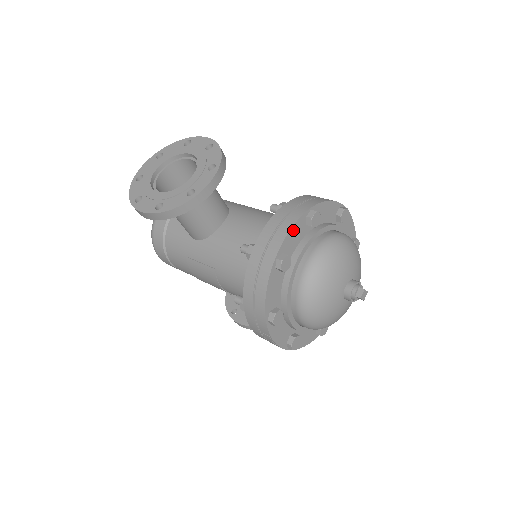
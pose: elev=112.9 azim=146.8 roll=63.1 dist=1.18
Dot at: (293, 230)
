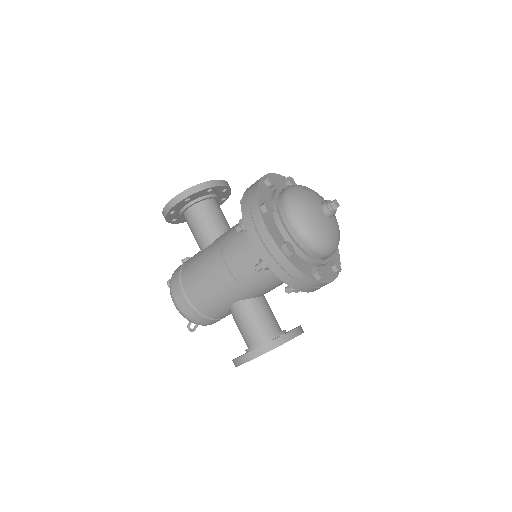
Dot at: (275, 176)
